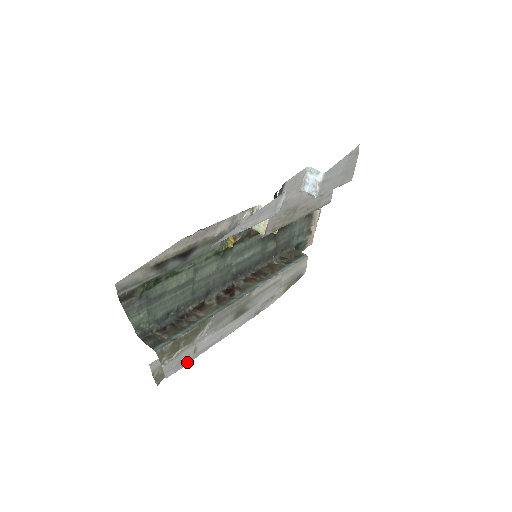
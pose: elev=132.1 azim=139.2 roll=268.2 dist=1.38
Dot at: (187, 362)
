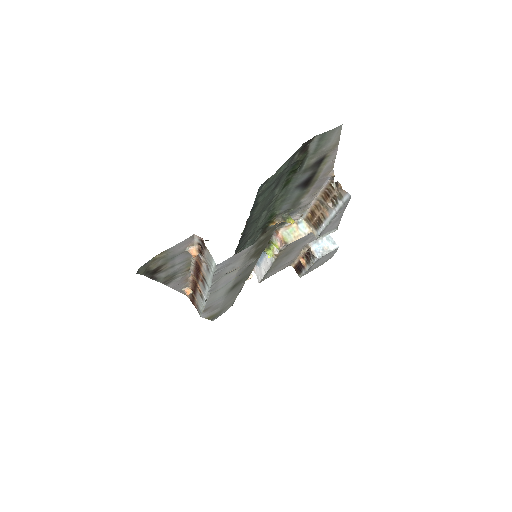
Dot at: (216, 275)
